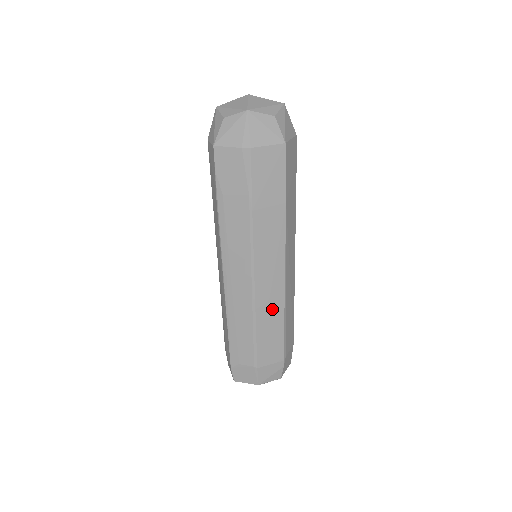
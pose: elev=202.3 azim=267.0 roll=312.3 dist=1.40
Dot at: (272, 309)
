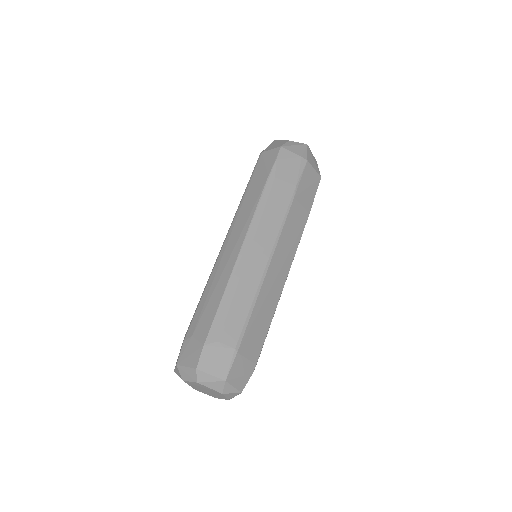
Dot at: (272, 294)
